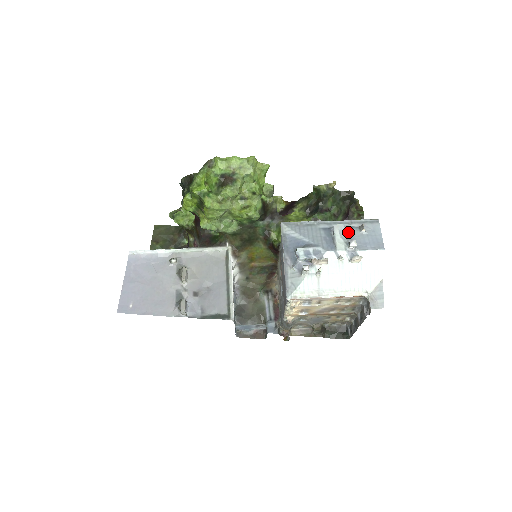
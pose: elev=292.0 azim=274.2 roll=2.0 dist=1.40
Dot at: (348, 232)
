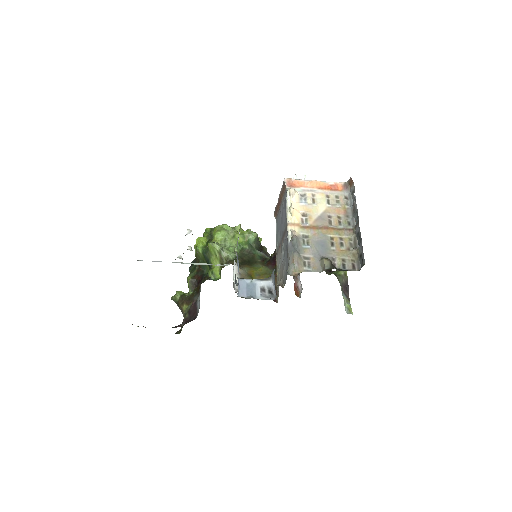
Dot at: occluded
